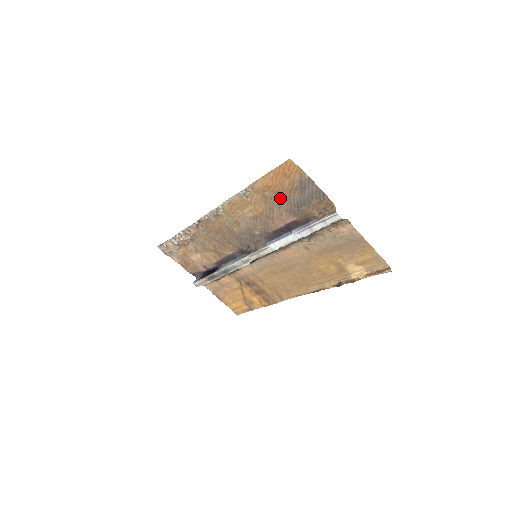
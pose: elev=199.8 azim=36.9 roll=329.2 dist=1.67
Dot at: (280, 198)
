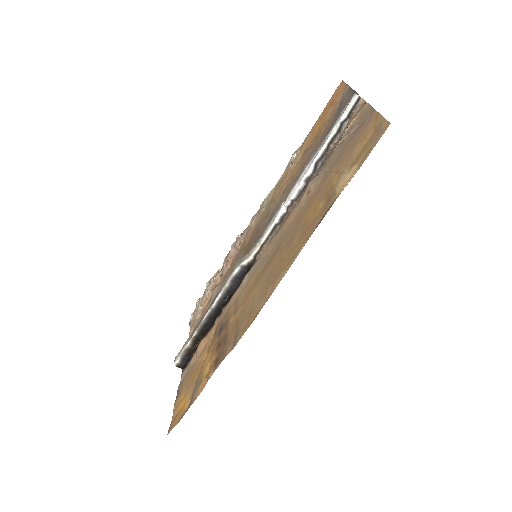
Dot at: (317, 141)
